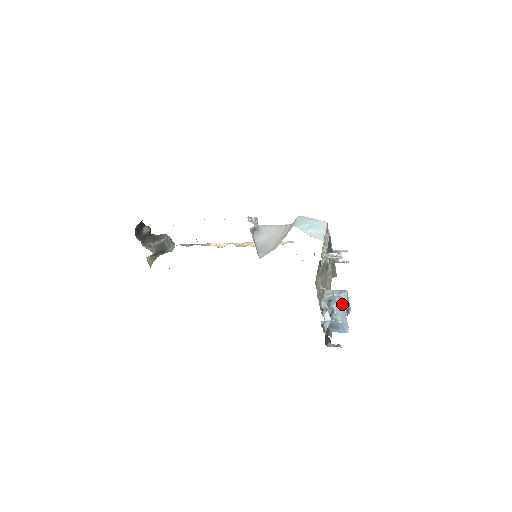
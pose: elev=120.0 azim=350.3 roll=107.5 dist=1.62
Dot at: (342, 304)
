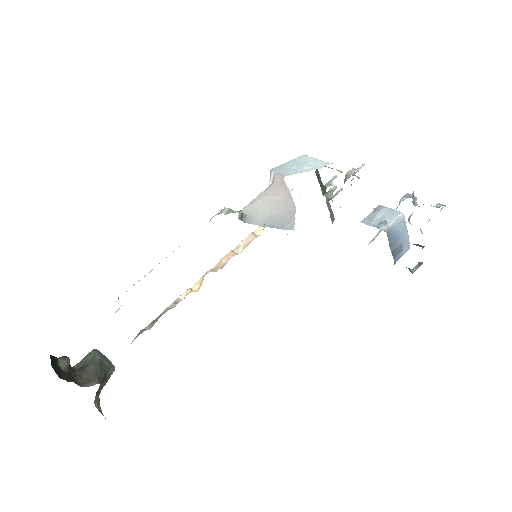
Dot at: occluded
